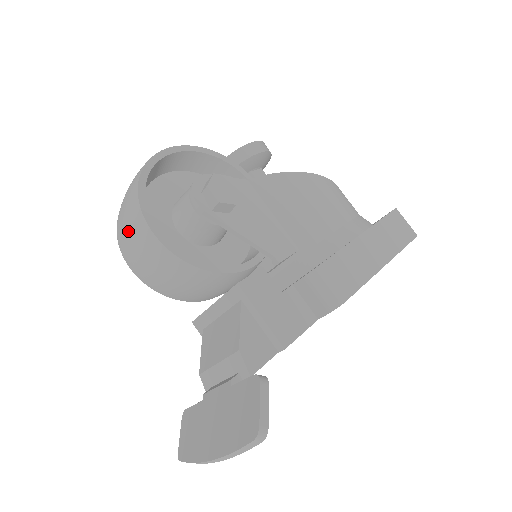
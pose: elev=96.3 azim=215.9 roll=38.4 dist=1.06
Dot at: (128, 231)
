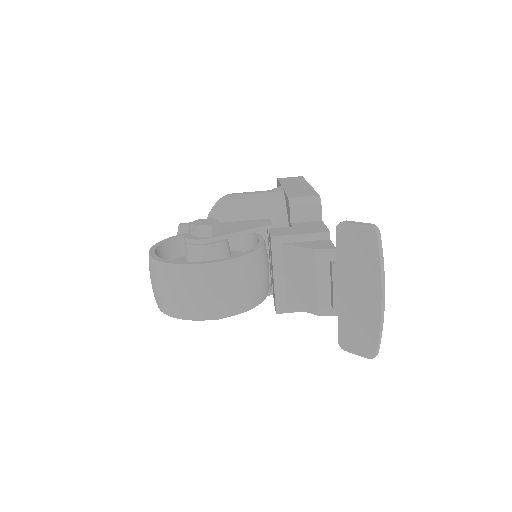
Dot at: (188, 291)
